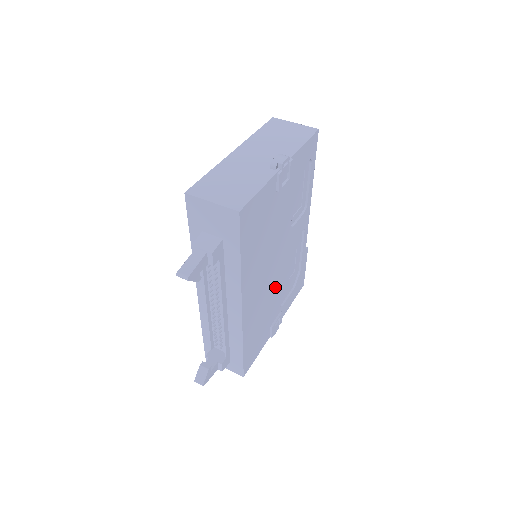
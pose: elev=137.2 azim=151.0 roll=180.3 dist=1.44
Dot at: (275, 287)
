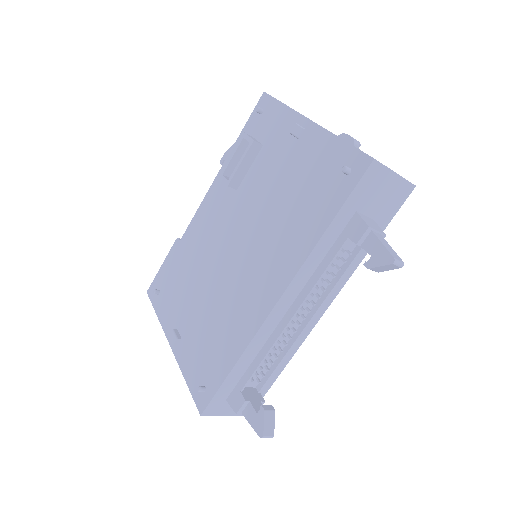
Dot at: occluded
